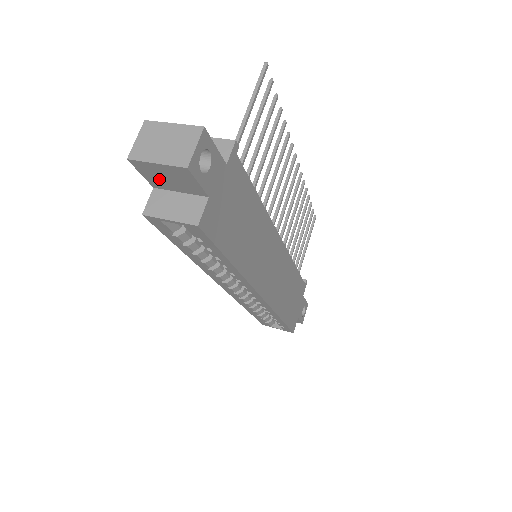
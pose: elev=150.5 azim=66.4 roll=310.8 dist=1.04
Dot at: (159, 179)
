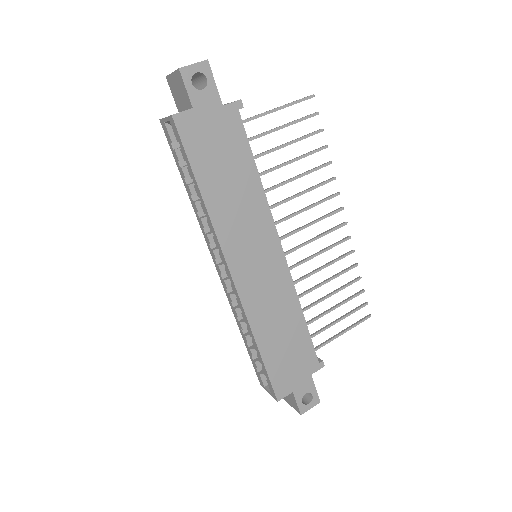
Dot at: (177, 96)
